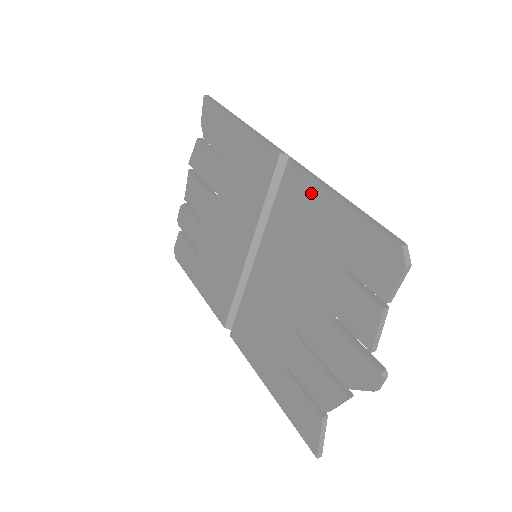
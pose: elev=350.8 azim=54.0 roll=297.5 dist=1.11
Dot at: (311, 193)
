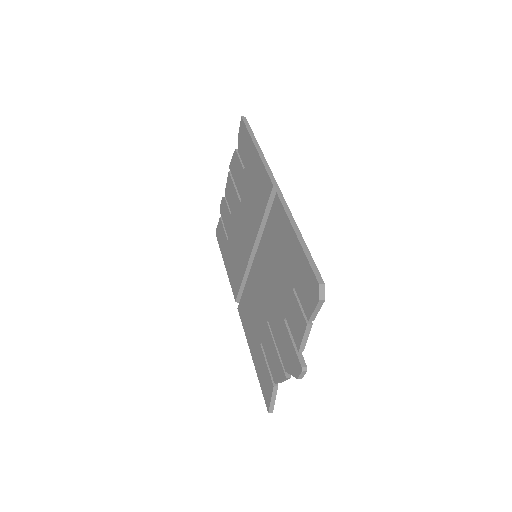
Dot at: (284, 224)
